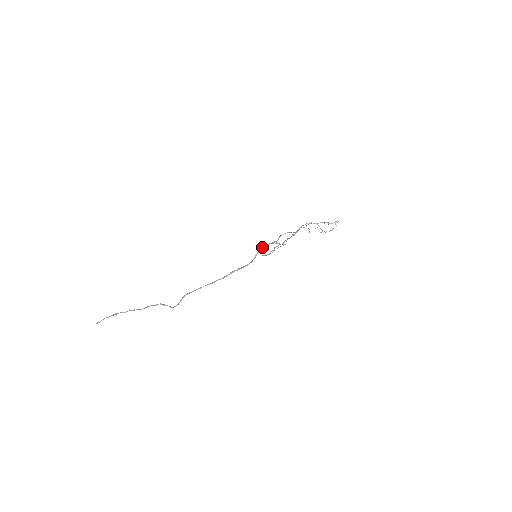
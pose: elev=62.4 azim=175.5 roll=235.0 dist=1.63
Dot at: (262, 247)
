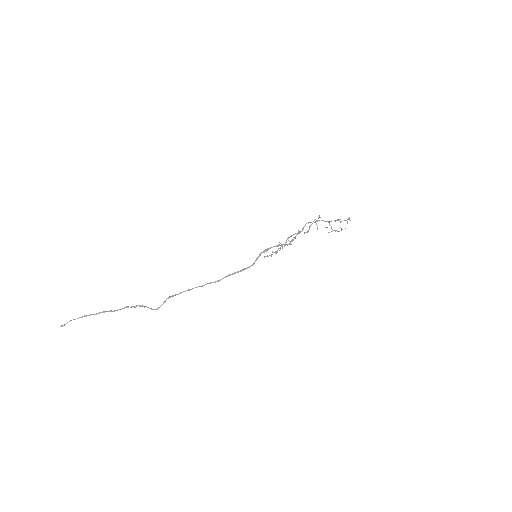
Dot at: (265, 249)
